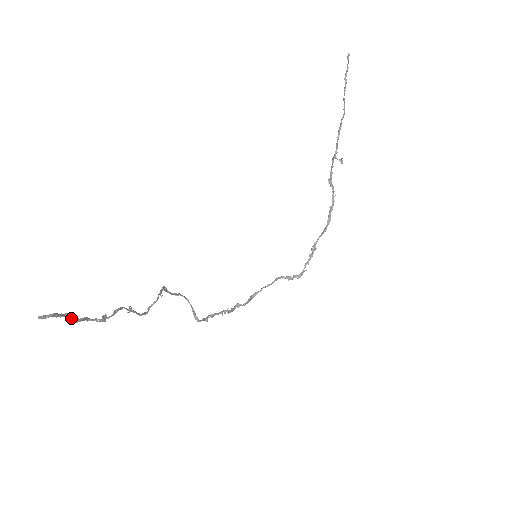
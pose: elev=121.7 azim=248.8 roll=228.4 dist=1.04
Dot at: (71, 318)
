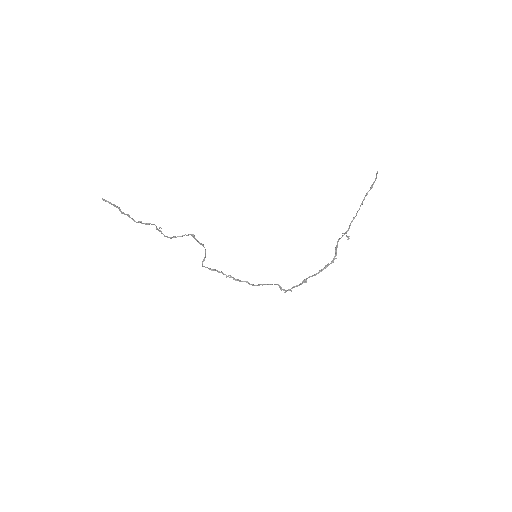
Dot at: (119, 210)
